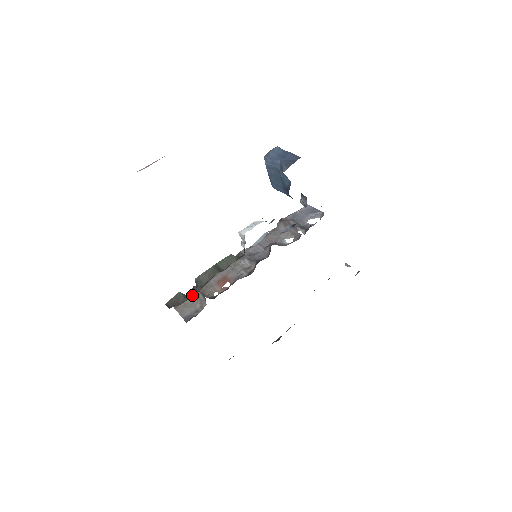
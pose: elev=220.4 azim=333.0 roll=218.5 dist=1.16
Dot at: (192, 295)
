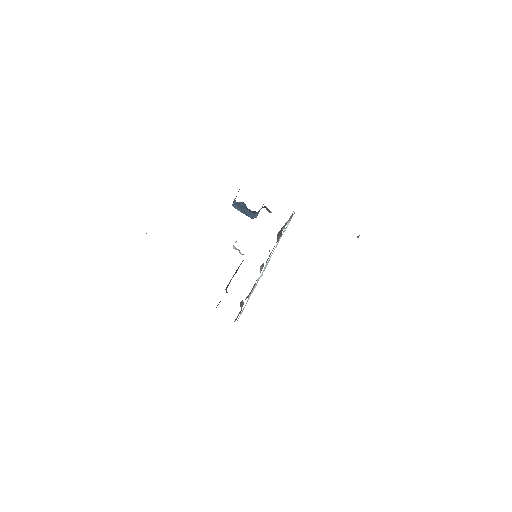
Dot at: occluded
